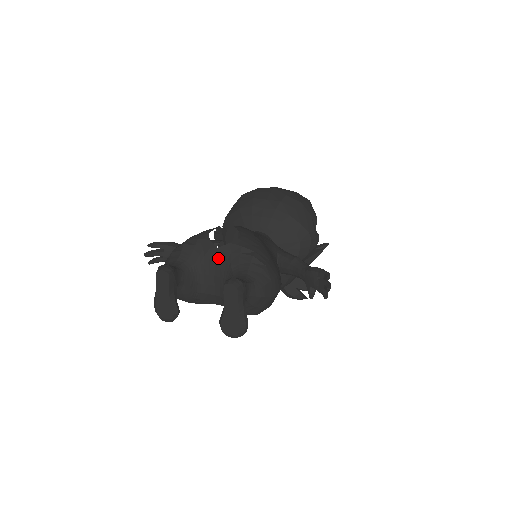
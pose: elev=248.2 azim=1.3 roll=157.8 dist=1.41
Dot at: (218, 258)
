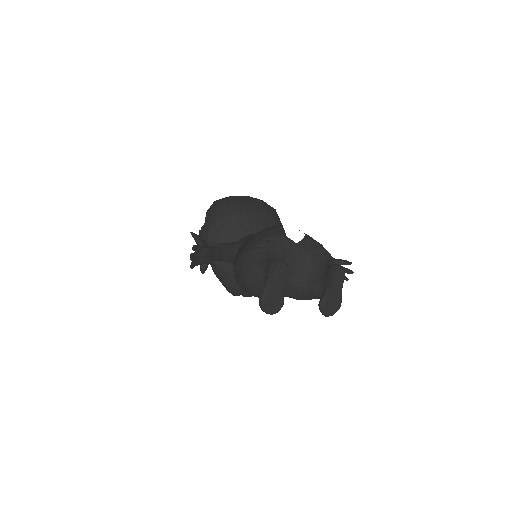
Dot at: (298, 252)
